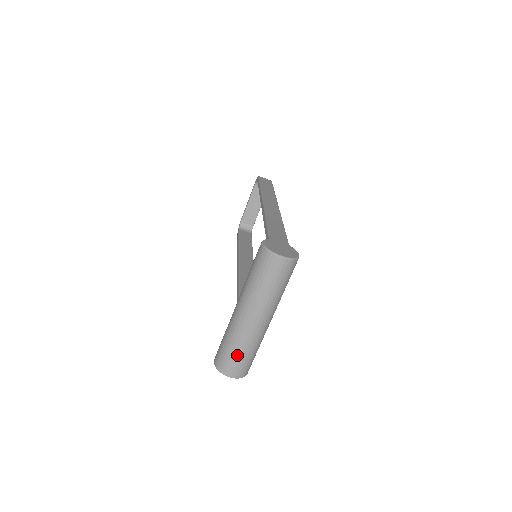
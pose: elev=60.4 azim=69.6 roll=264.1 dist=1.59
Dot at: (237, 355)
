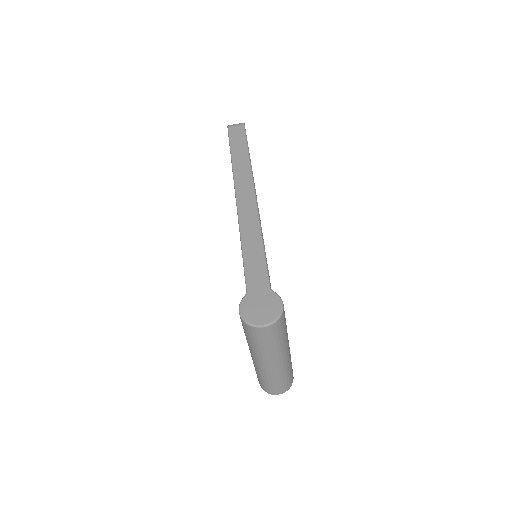
Dot at: (273, 384)
